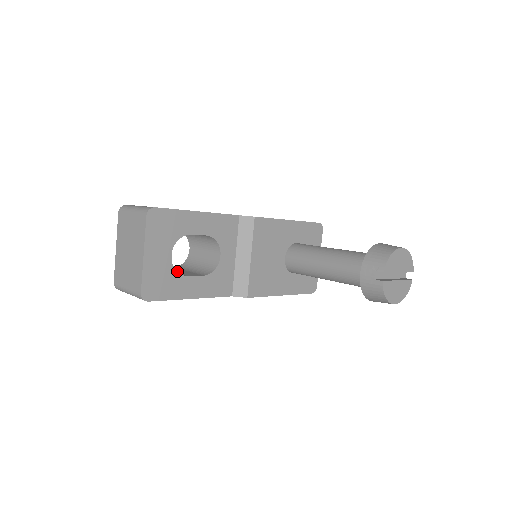
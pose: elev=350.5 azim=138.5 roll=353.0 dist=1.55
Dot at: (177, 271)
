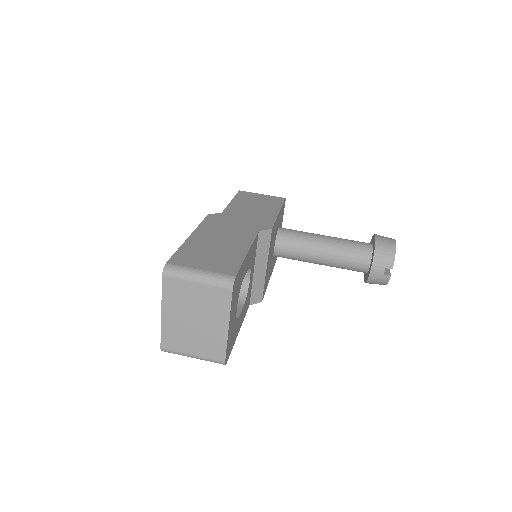
Dot at: occluded
